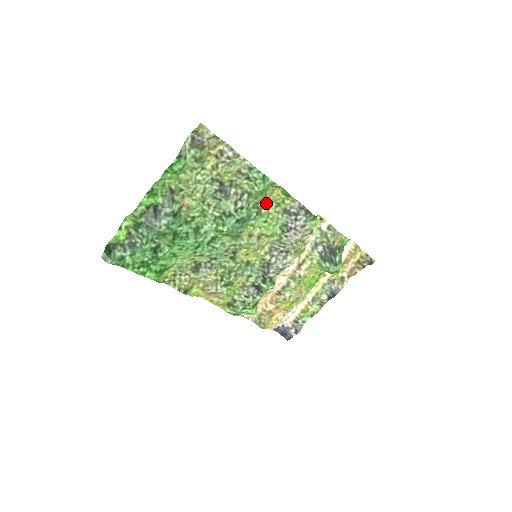
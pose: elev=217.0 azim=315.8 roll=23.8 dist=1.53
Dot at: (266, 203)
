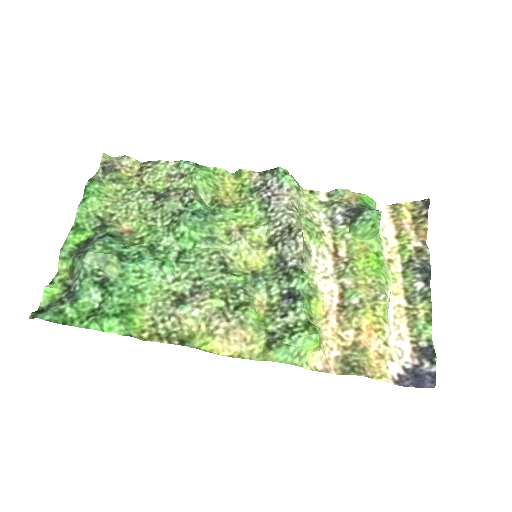
Dot at: (225, 197)
